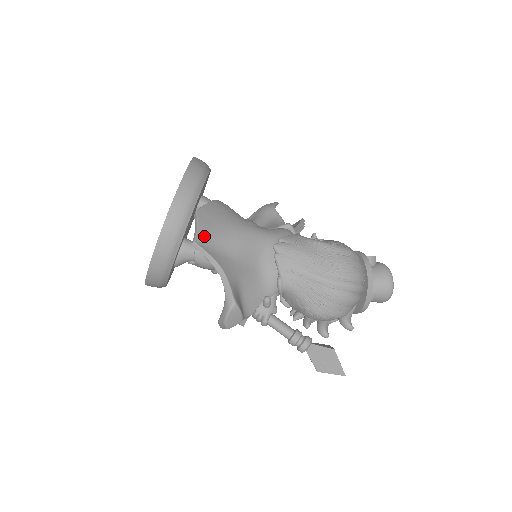
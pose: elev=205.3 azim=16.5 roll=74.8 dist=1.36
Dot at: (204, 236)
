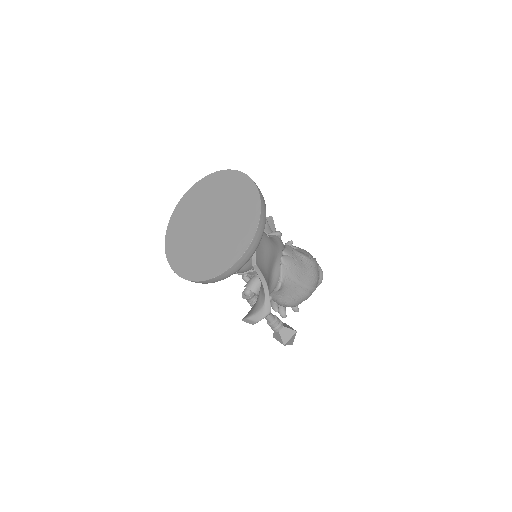
Dot at: (258, 257)
